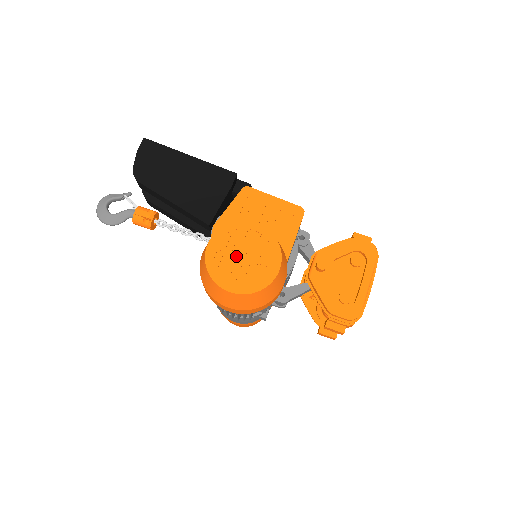
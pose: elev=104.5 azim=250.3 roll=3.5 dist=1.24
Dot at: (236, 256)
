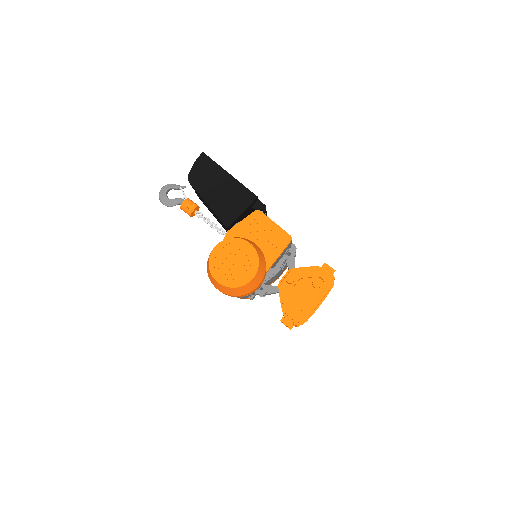
Dot at: (229, 260)
